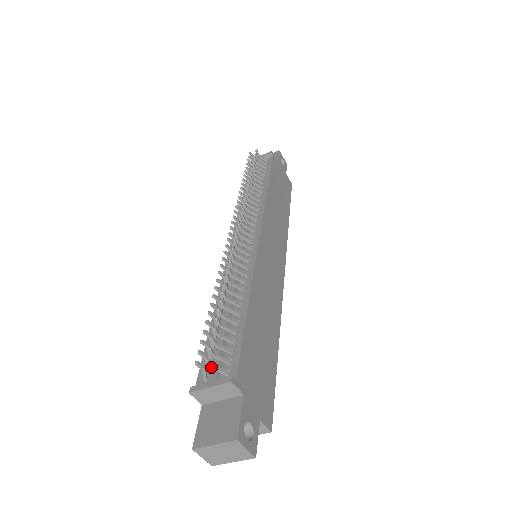
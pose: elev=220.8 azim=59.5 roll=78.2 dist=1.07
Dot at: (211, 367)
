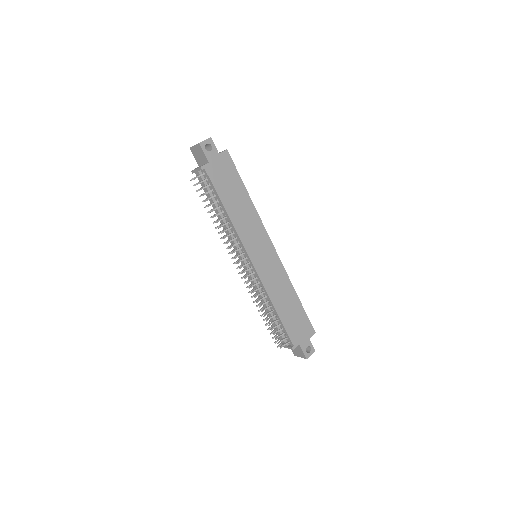
Dot at: occluded
